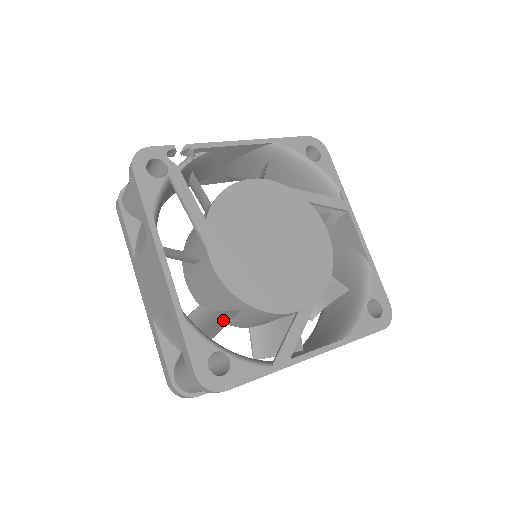
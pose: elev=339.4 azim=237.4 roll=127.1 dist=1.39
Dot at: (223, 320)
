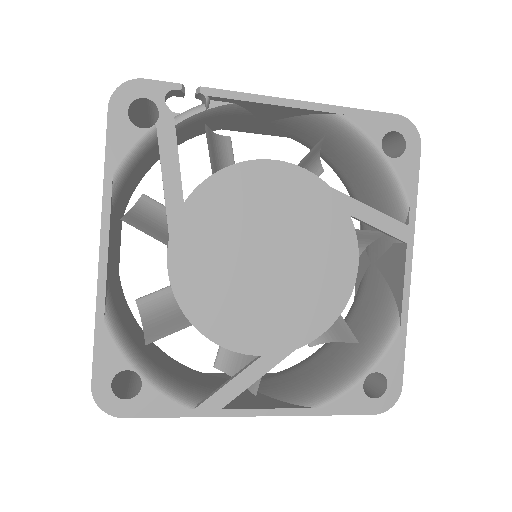
Dot at: (173, 324)
